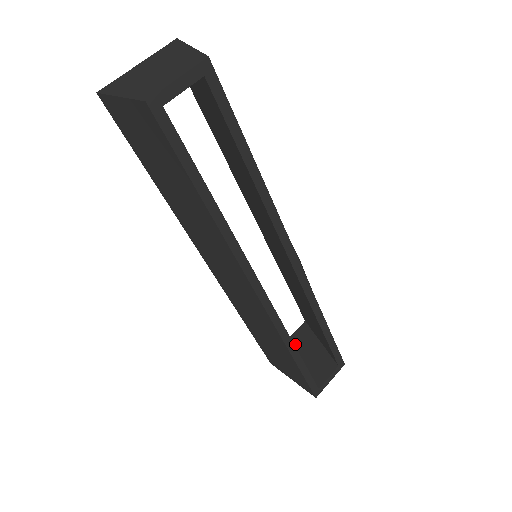
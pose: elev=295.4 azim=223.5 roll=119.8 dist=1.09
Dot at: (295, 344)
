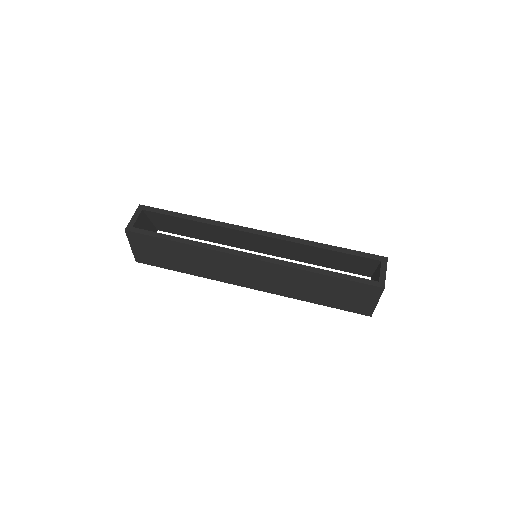
Dot at: occluded
